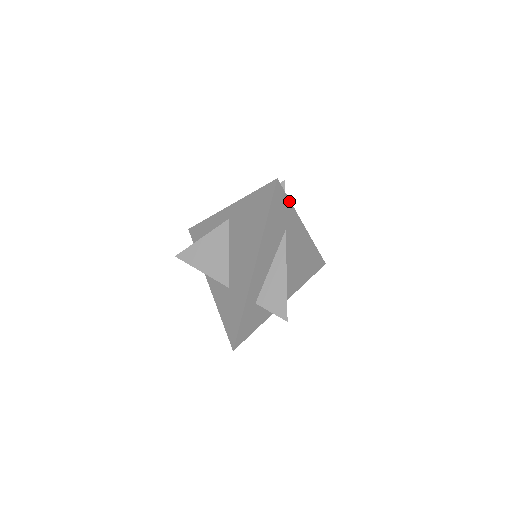
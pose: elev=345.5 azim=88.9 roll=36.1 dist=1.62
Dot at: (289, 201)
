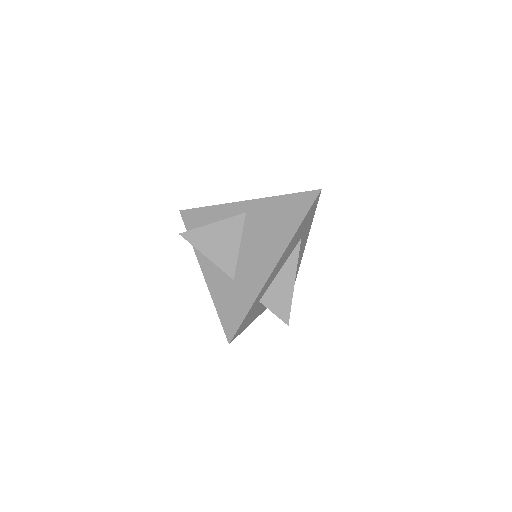
Dot at: (314, 213)
